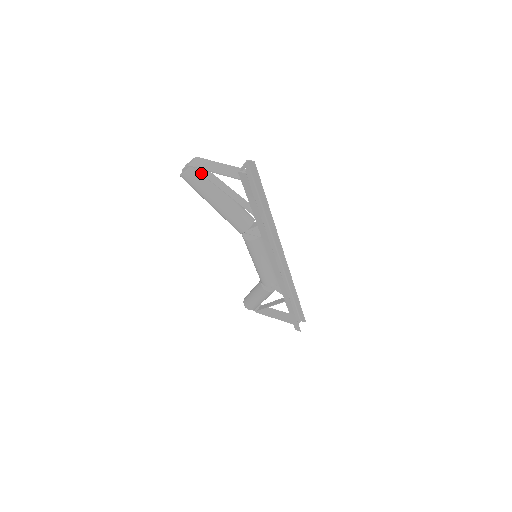
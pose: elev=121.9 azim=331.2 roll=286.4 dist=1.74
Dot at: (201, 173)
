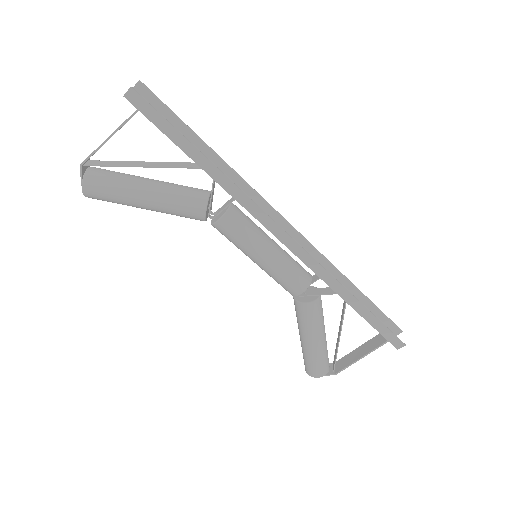
Dot at: (101, 165)
